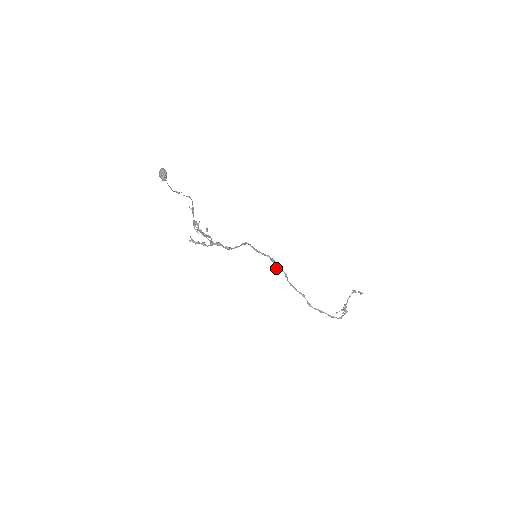
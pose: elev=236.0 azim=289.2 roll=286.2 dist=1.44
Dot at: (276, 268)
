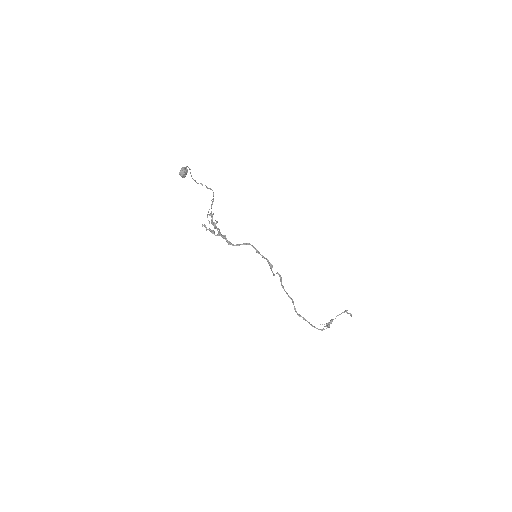
Dot at: (272, 271)
